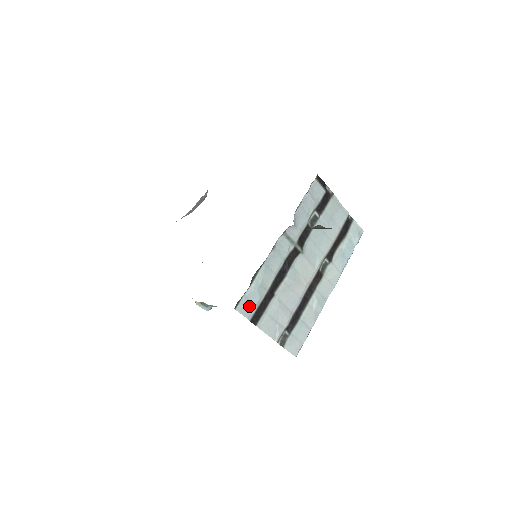
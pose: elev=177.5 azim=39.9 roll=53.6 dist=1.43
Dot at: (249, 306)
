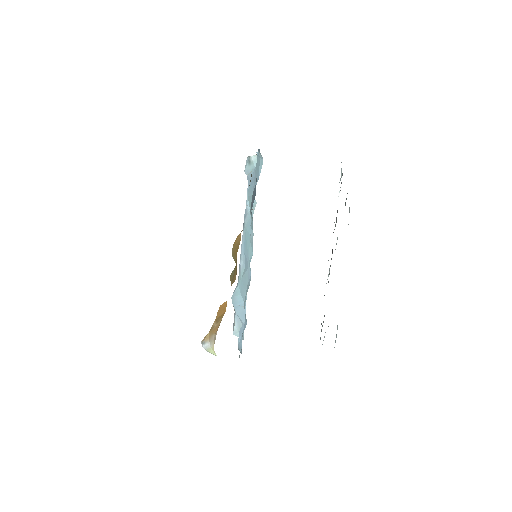
Dot at: occluded
